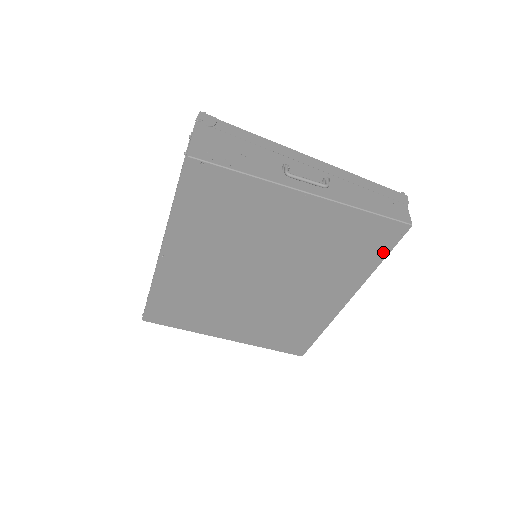
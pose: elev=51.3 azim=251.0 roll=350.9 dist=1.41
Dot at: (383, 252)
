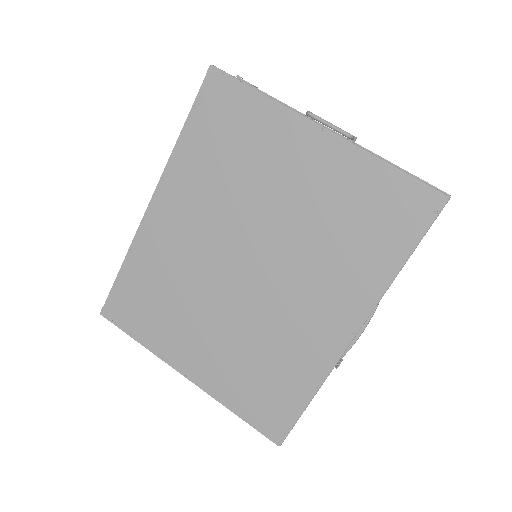
Dot at: (410, 240)
